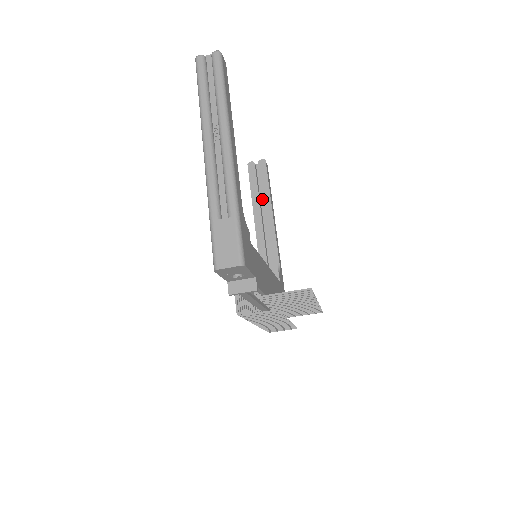
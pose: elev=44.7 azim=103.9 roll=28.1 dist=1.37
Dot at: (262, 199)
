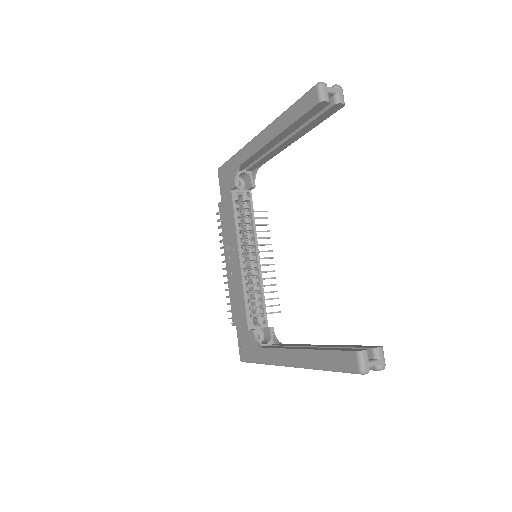
Dot at: occluded
